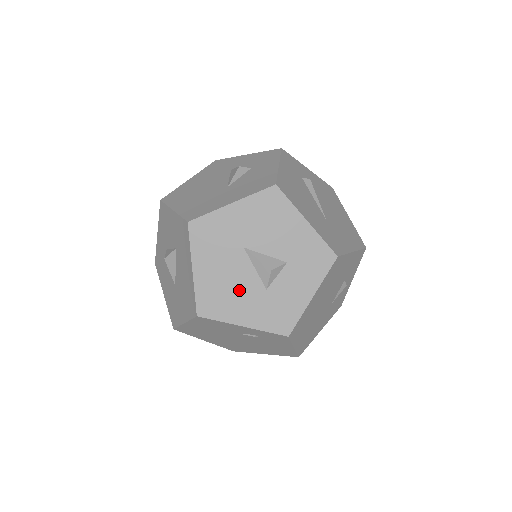
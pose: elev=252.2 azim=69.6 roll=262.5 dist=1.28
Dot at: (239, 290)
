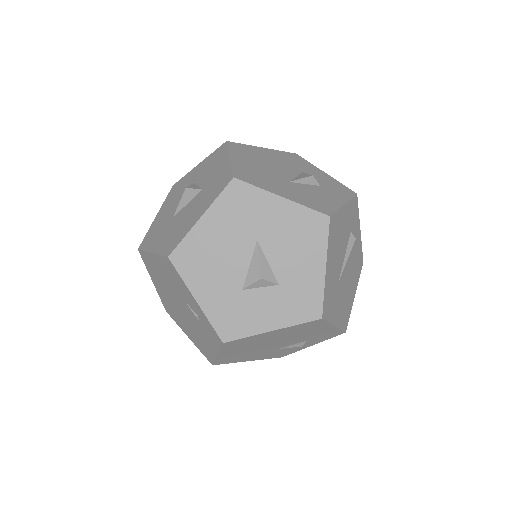
Dot at: (221, 269)
